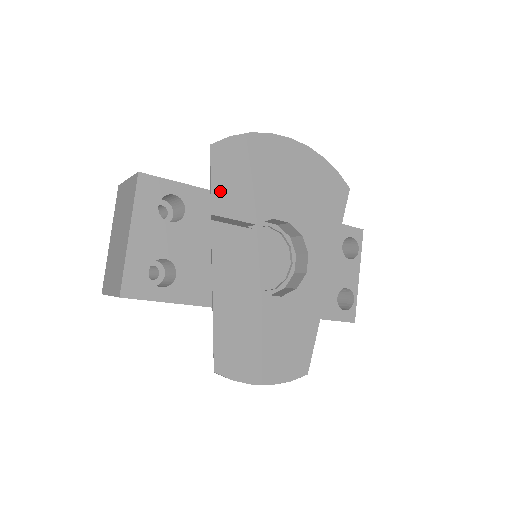
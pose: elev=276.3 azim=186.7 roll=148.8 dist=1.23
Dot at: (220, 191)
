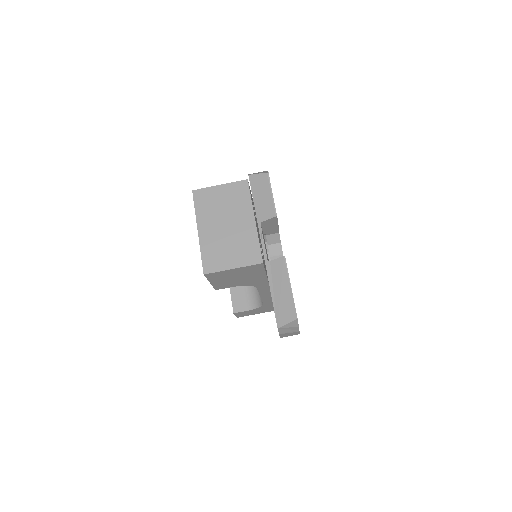
Dot at: occluded
